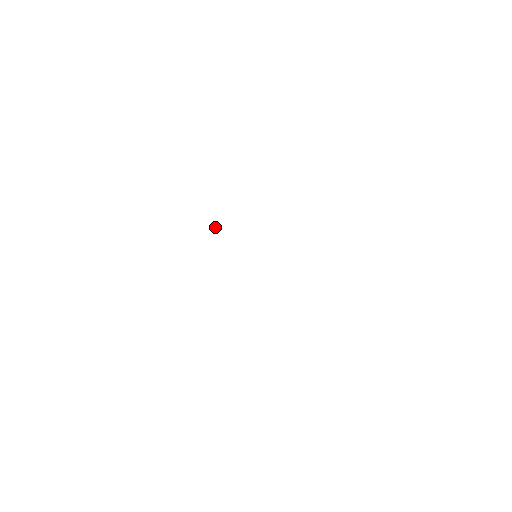
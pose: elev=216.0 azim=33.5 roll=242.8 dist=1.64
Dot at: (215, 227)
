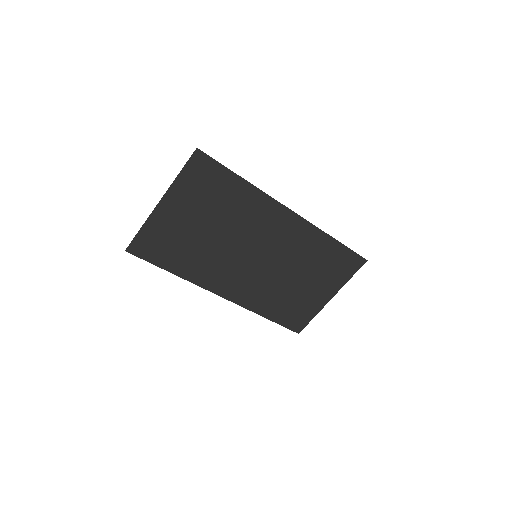
Dot at: occluded
